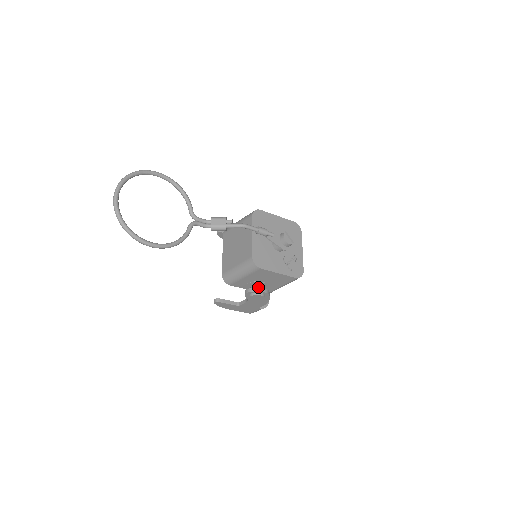
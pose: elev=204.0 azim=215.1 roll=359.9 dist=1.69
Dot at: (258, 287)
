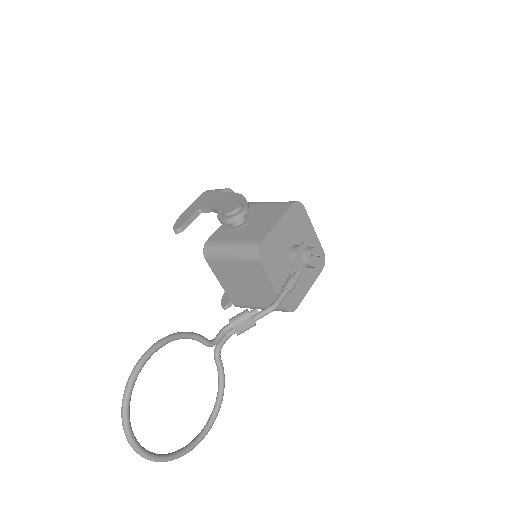
Dot at: occluded
